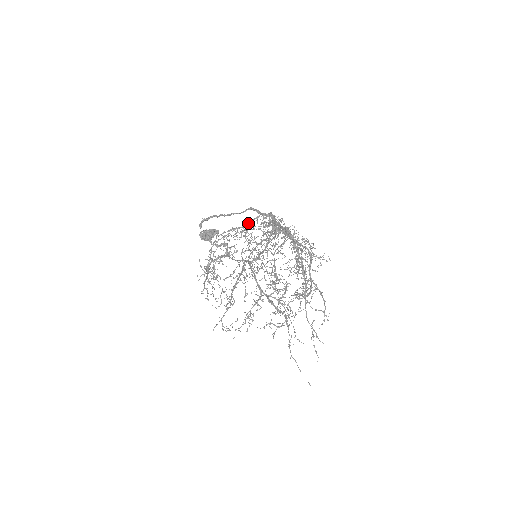
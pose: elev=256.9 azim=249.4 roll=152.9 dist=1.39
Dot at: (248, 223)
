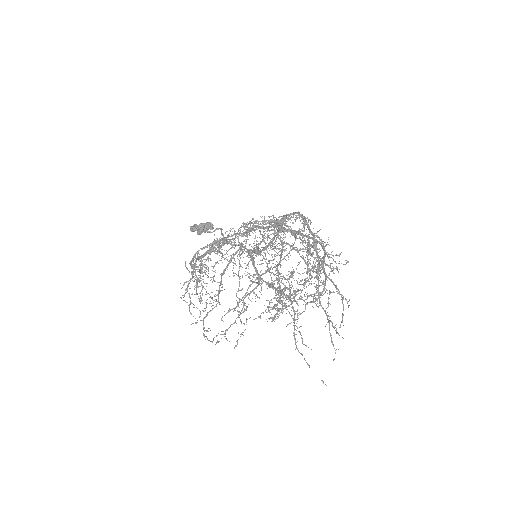
Dot at: (249, 231)
